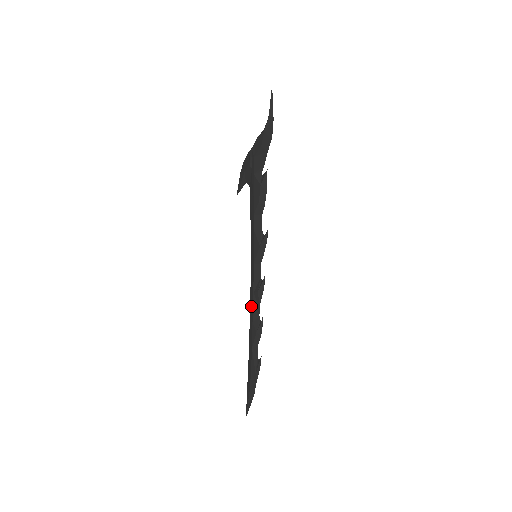
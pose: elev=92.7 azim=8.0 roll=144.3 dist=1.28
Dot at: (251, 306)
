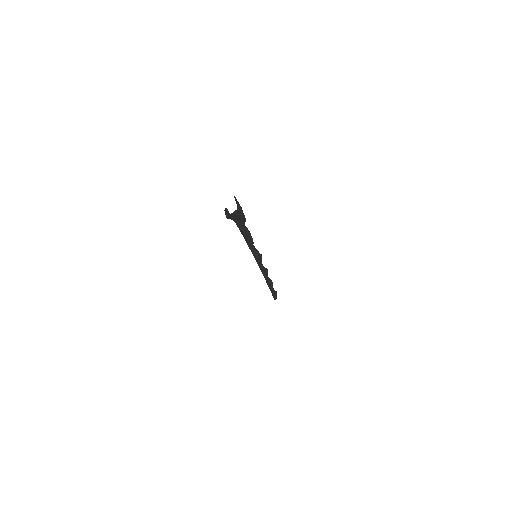
Dot at: occluded
